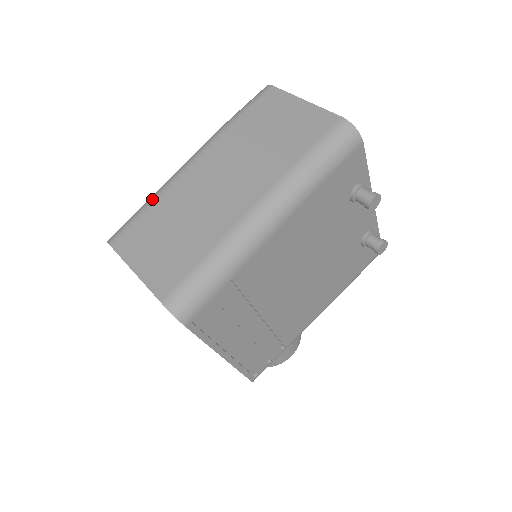
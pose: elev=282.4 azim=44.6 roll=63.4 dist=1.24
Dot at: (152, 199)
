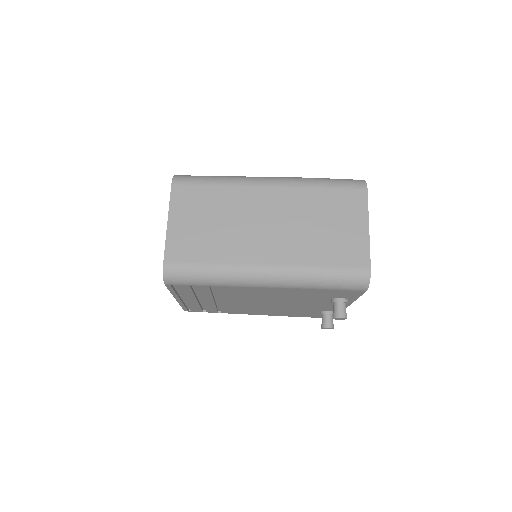
Dot at: (223, 182)
